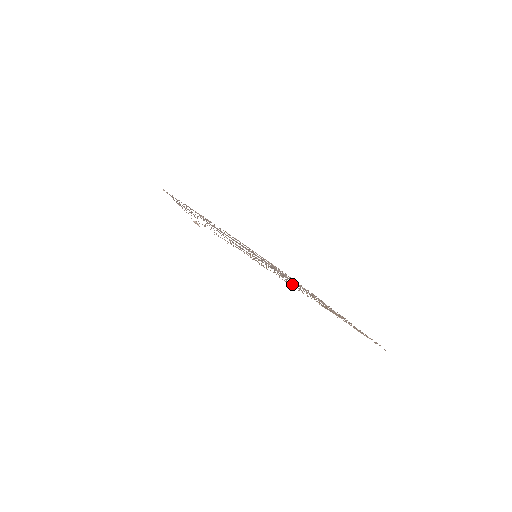
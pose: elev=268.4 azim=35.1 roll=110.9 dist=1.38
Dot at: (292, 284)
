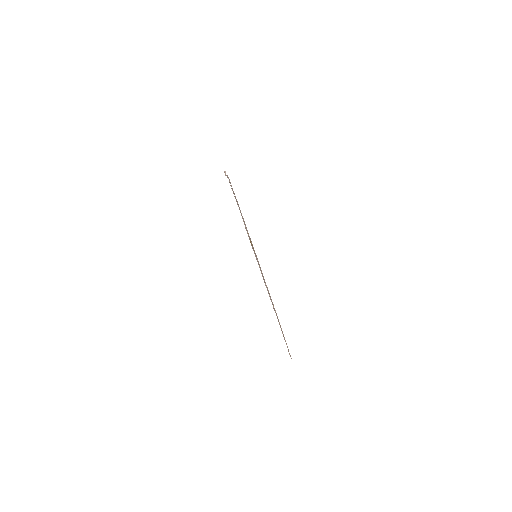
Dot at: (260, 268)
